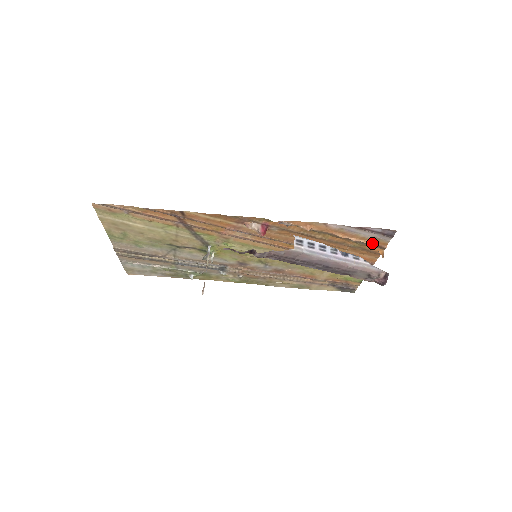
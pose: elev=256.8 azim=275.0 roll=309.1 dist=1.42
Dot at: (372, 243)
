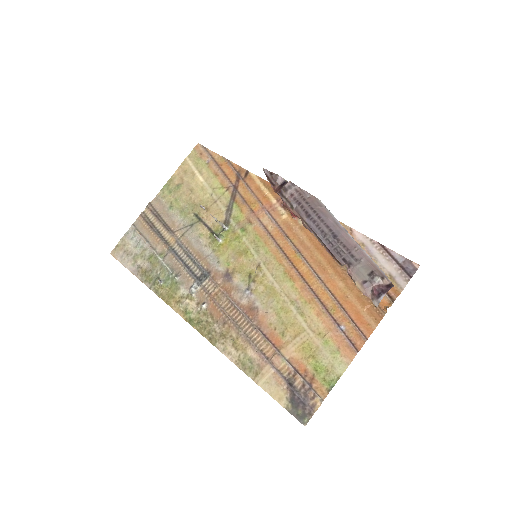
Dot at: occluded
